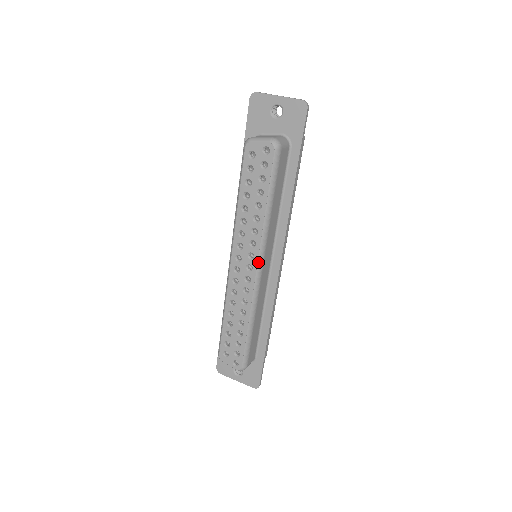
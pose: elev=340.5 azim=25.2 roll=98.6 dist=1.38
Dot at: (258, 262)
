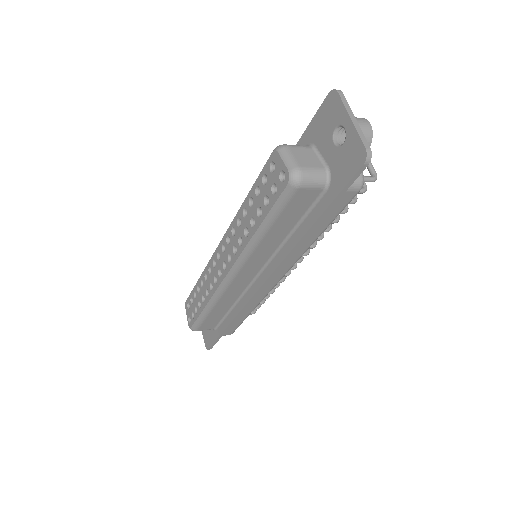
Dot at: (231, 269)
